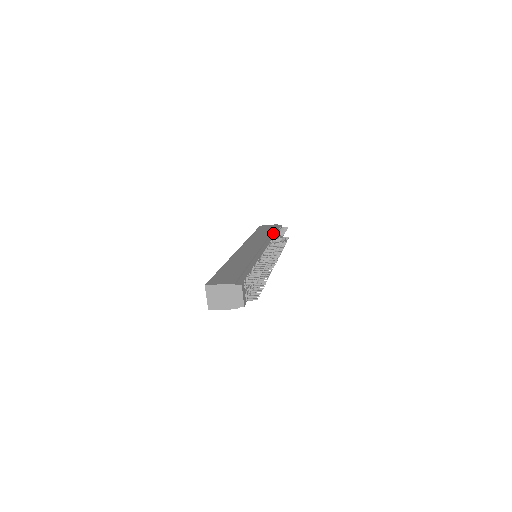
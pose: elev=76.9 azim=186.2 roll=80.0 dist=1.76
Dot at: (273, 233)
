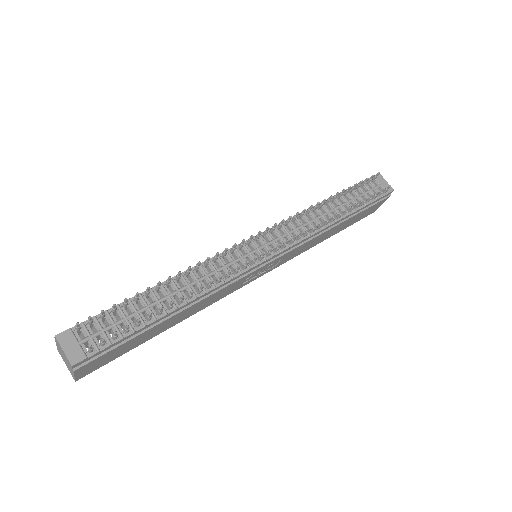
Dot at: occluded
